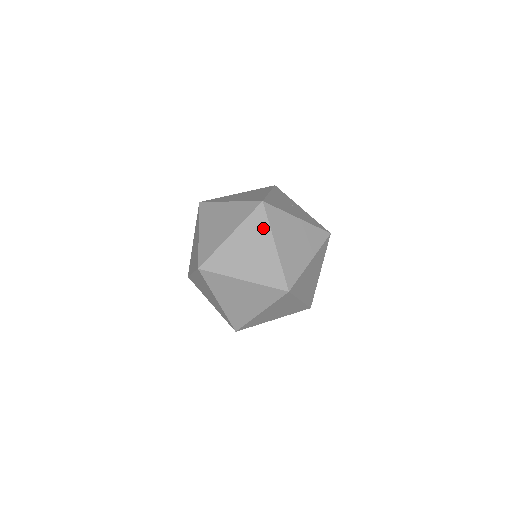
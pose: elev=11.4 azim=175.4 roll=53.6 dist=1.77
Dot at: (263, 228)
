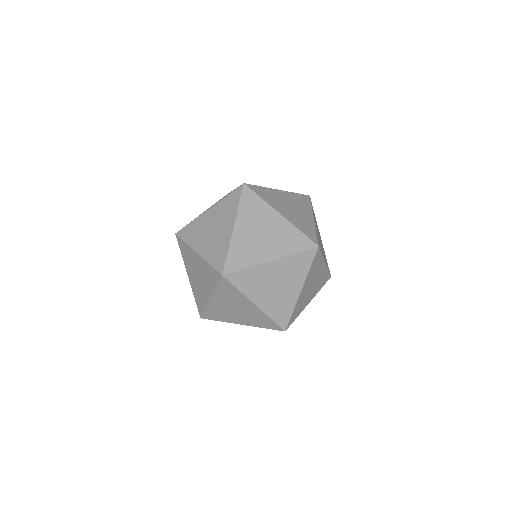
Dot at: (302, 270)
